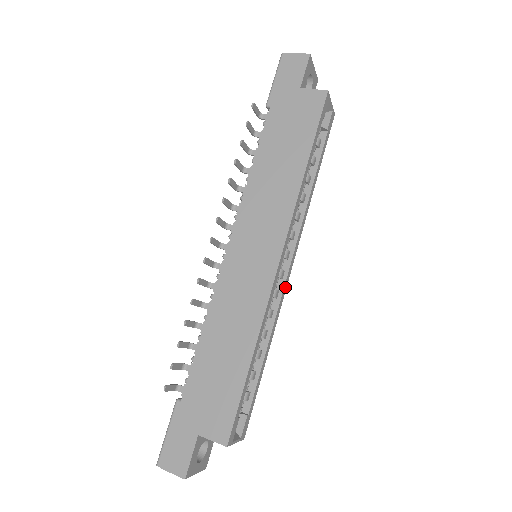
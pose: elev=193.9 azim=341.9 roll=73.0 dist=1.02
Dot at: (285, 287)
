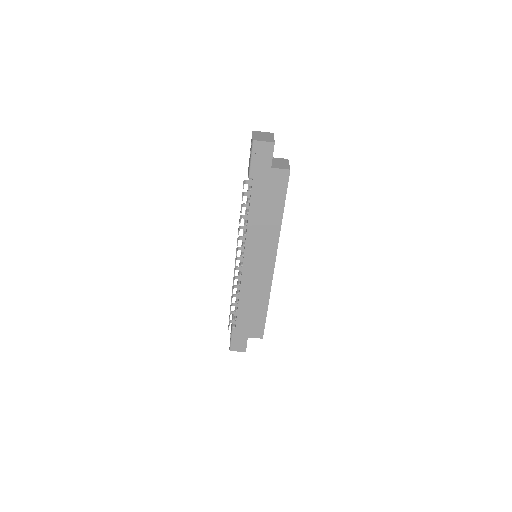
Dot at: occluded
